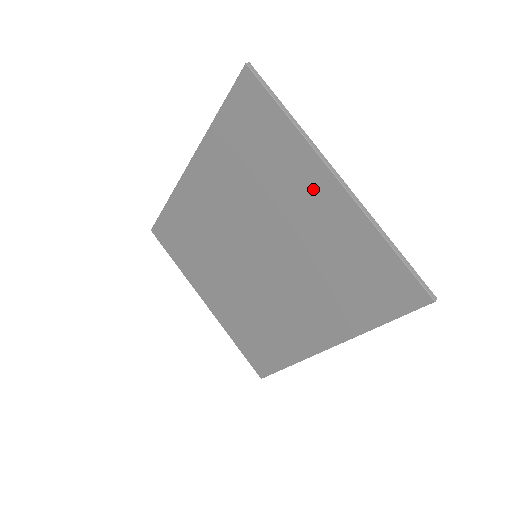
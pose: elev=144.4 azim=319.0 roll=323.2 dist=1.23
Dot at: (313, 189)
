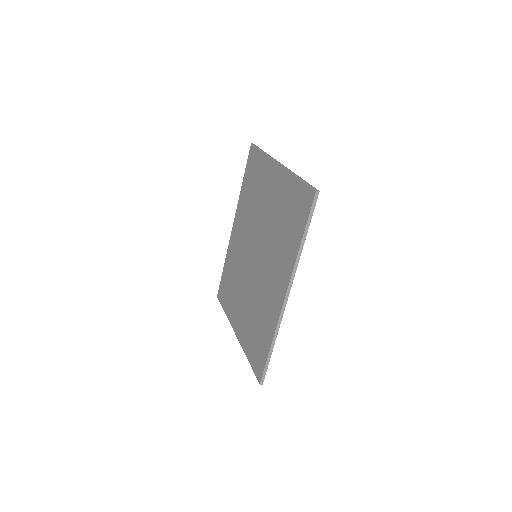
Dot at: (272, 179)
